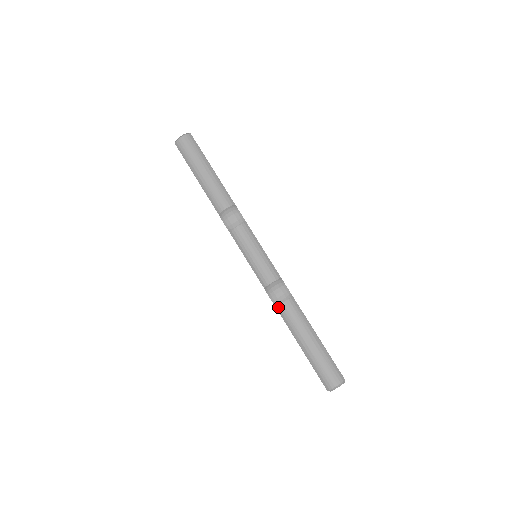
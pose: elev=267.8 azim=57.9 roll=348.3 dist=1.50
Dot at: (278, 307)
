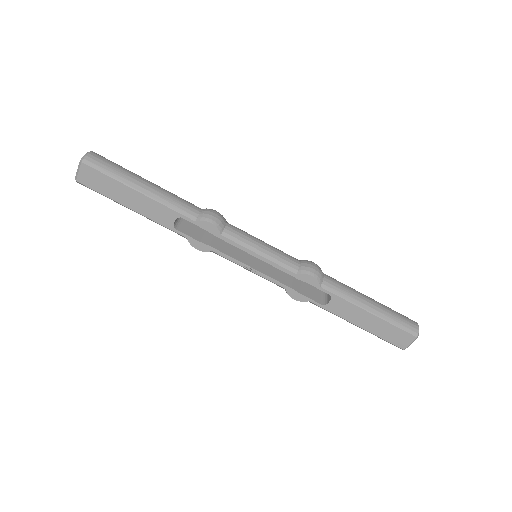
Dot at: (323, 284)
